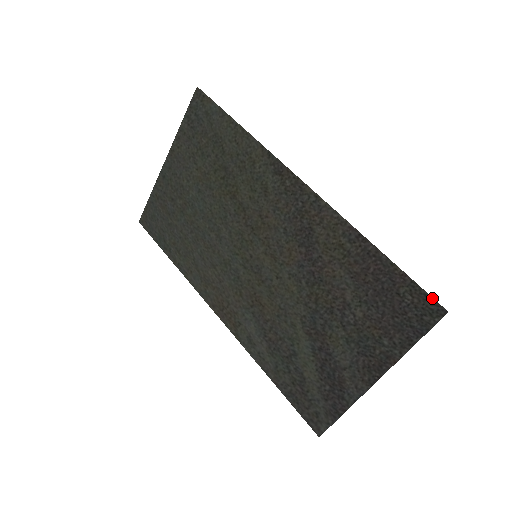
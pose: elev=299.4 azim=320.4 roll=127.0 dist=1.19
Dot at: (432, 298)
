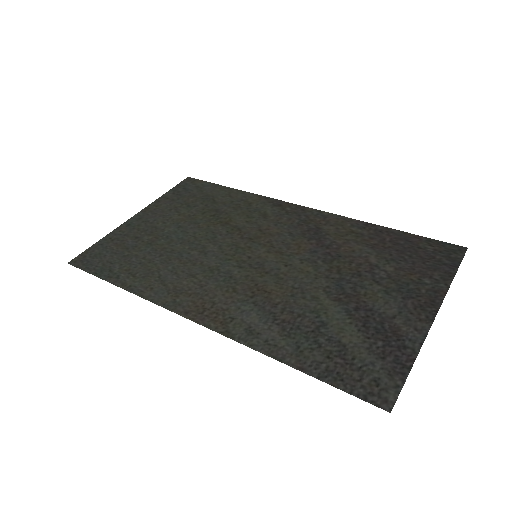
Dot at: (449, 243)
